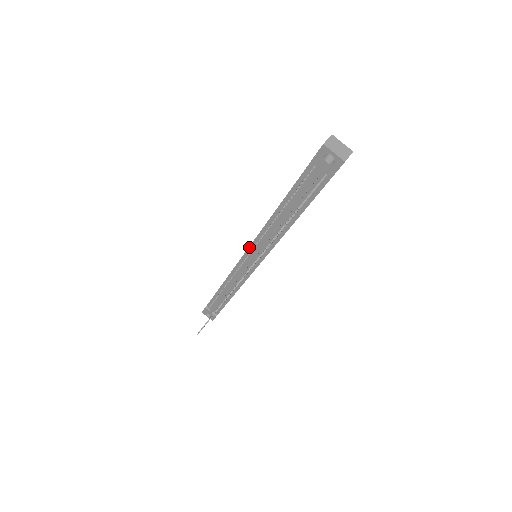
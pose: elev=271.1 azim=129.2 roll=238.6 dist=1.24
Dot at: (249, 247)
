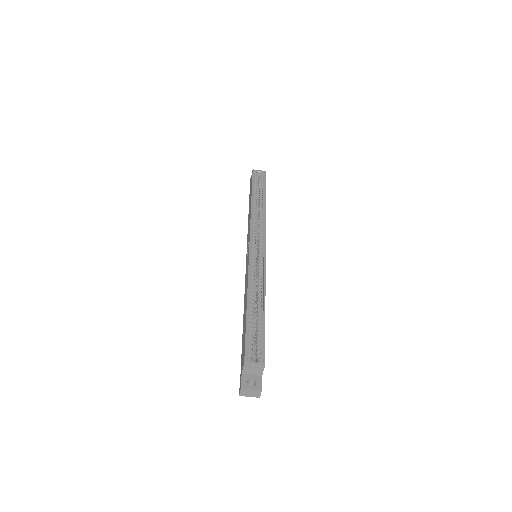
Dot at: occluded
